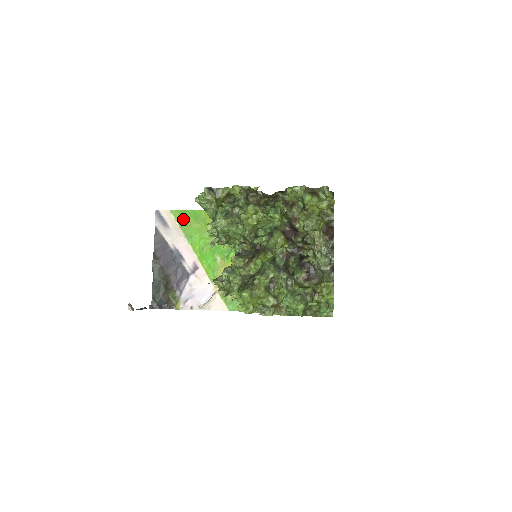
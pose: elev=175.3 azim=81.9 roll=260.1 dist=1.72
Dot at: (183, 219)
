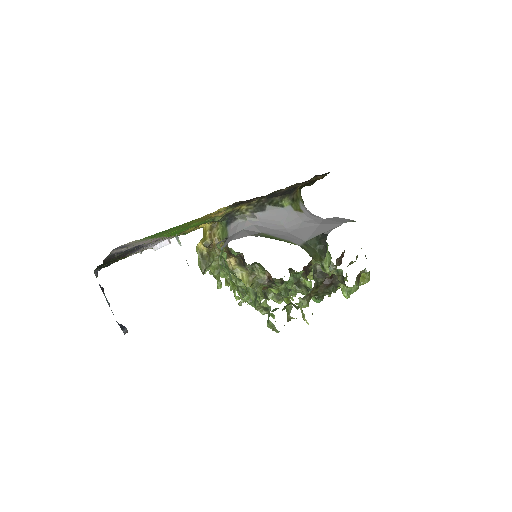
Dot at: occluded
